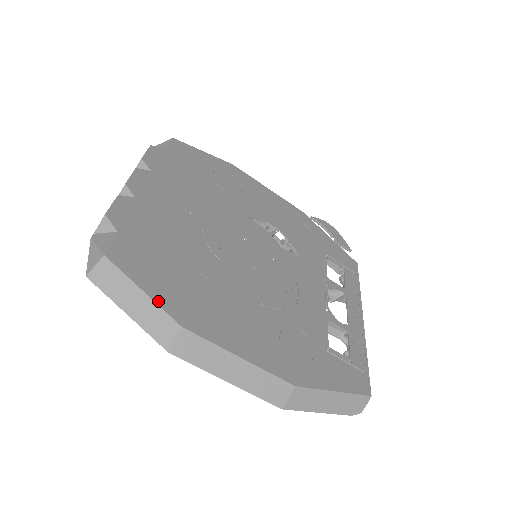
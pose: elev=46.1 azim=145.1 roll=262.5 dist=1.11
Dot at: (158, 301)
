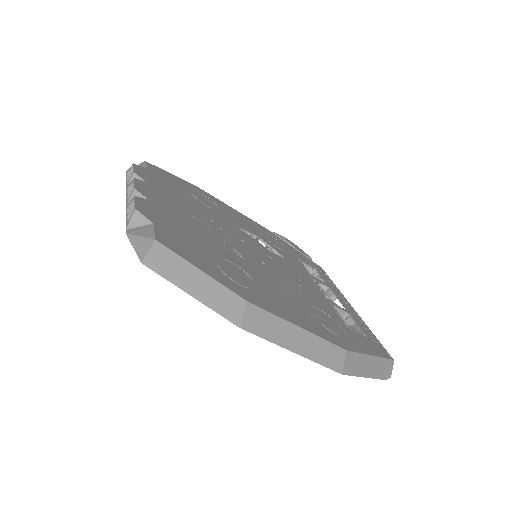
Dot at: (217, 279)
